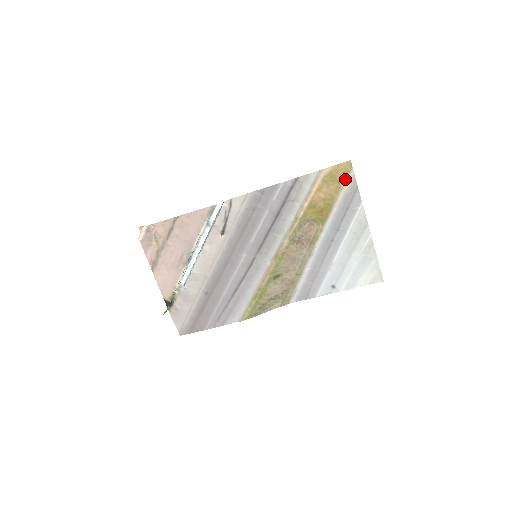
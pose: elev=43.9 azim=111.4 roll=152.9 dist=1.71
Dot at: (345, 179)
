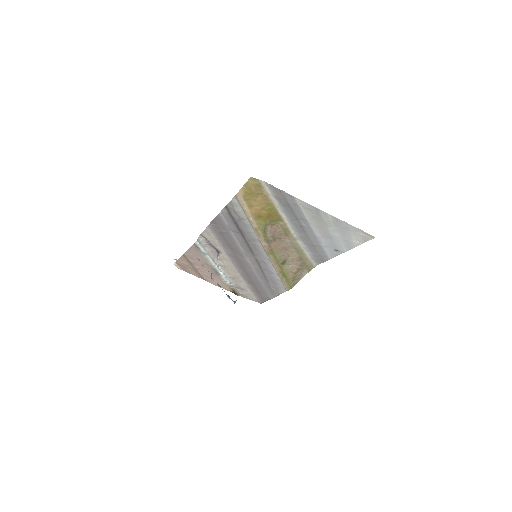
Dot at: (262, 189)
